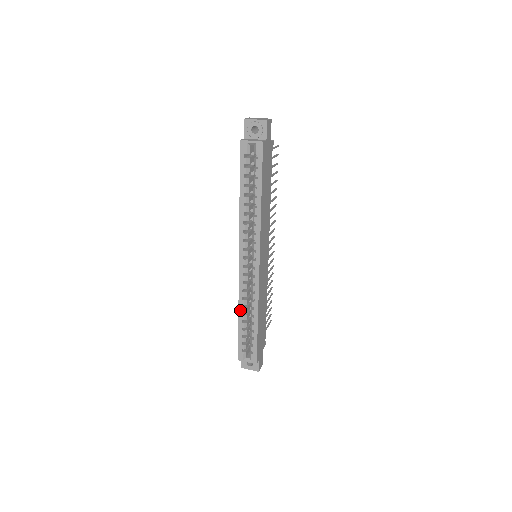
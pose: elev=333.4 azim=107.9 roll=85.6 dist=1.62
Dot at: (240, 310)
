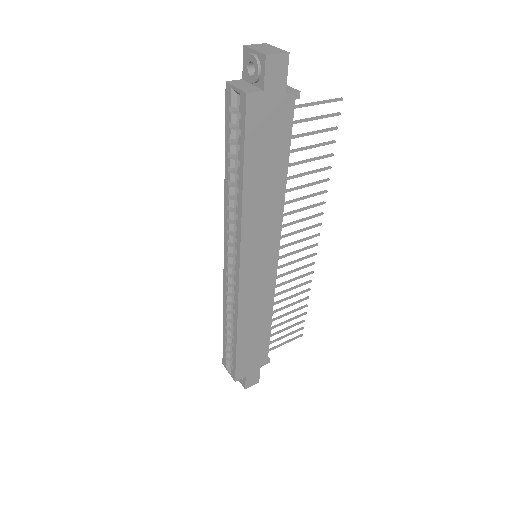
Dot at: (224, 313)
